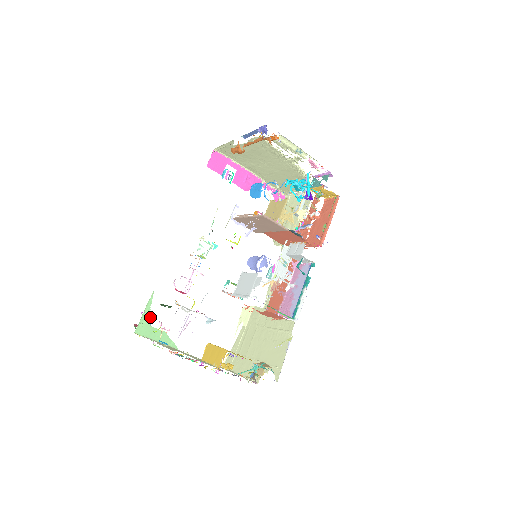
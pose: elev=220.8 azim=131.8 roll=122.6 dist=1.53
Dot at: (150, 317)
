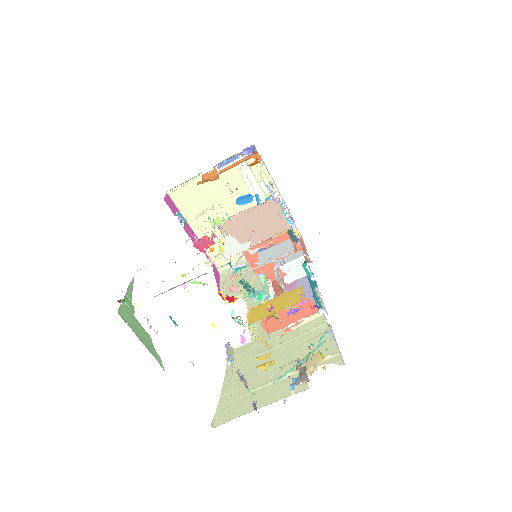
Dot at: (132, 305)
